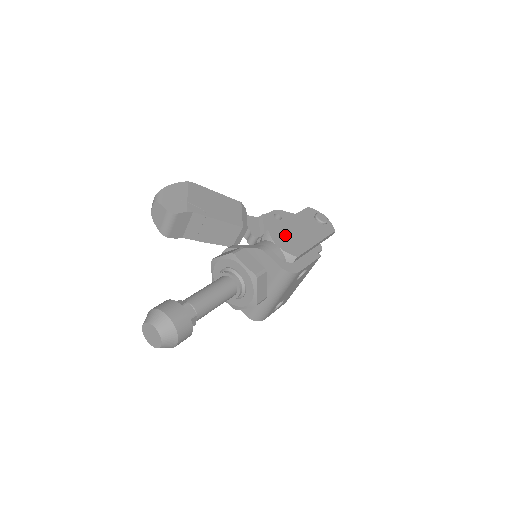
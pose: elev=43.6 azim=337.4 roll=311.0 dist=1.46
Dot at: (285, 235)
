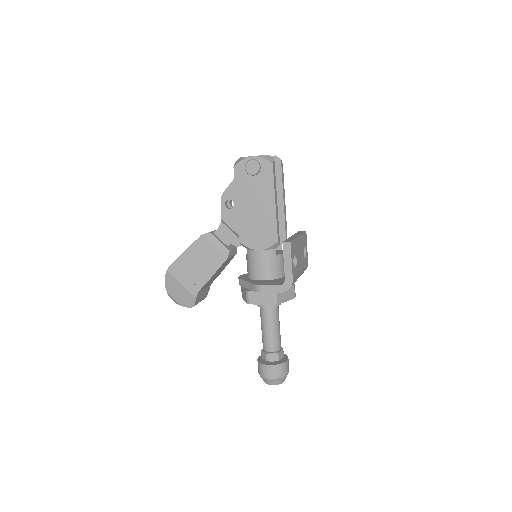
Dot at: (252, 231)
